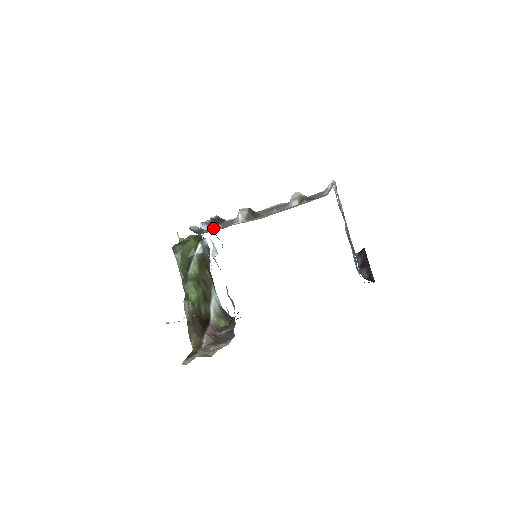
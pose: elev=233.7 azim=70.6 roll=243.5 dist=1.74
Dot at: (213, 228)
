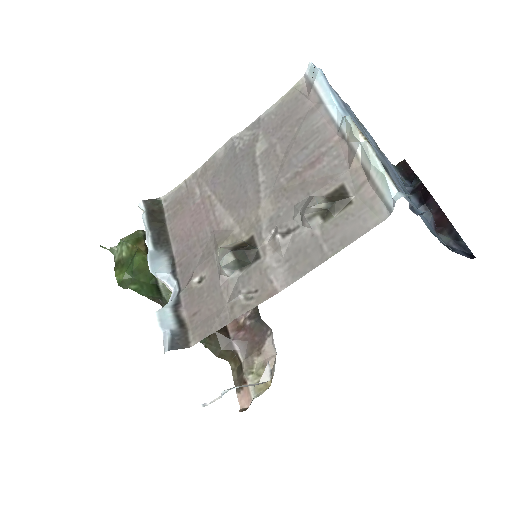
Dot at: (185, 288)
